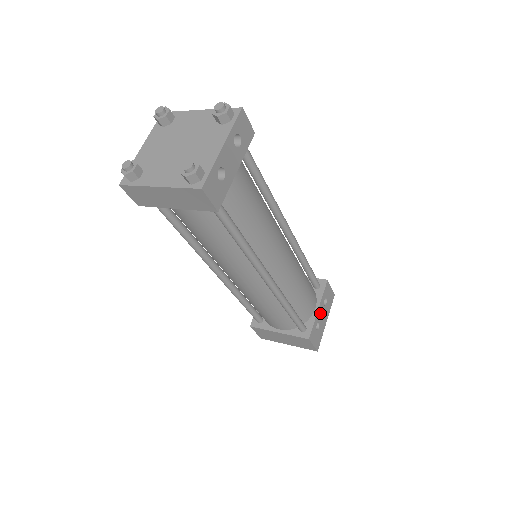
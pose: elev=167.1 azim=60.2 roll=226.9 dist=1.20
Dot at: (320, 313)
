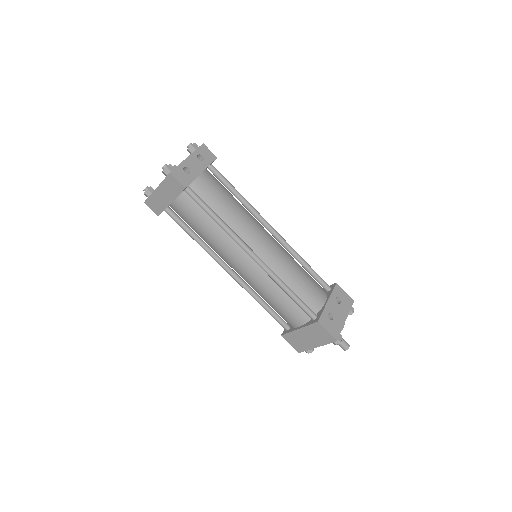
Dot at: (332, 307)
